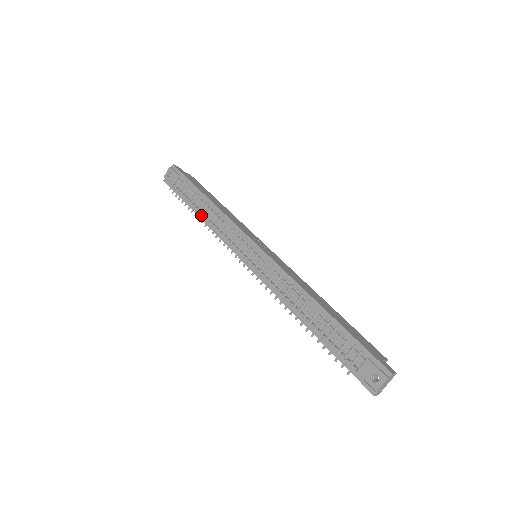
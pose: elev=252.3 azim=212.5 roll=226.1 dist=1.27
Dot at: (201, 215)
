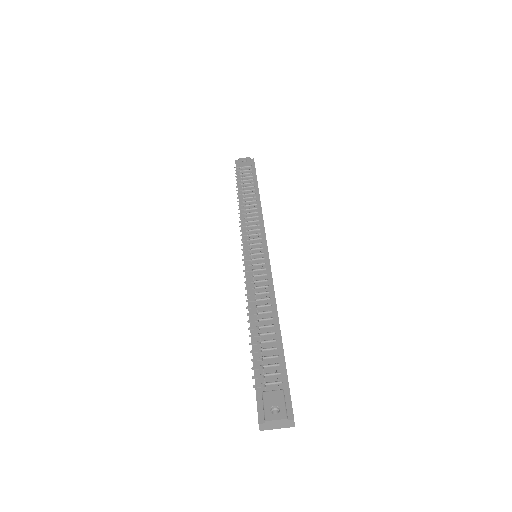
Dot at: (243, 197)
